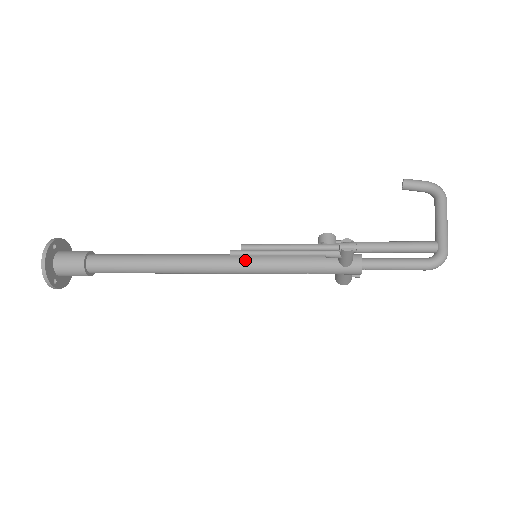
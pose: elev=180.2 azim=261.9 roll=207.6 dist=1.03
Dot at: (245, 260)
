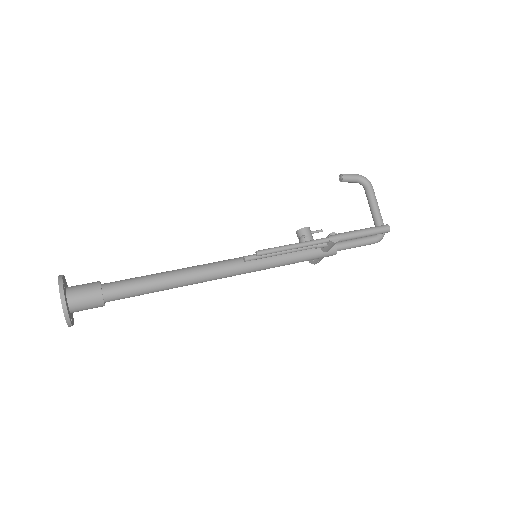
Dot at: (252, 262)
